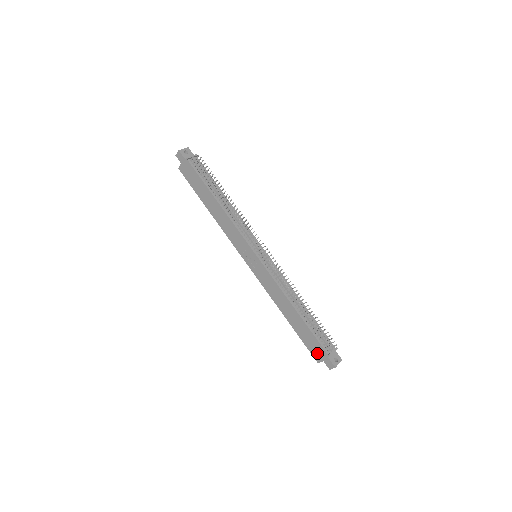
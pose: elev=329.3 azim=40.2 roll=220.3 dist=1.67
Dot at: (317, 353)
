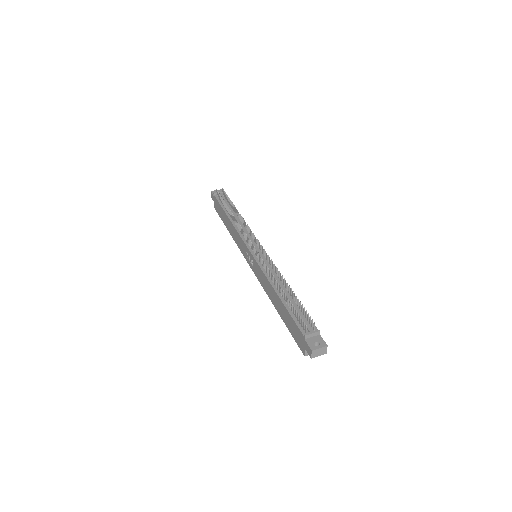
Dot at: (299, 341)
